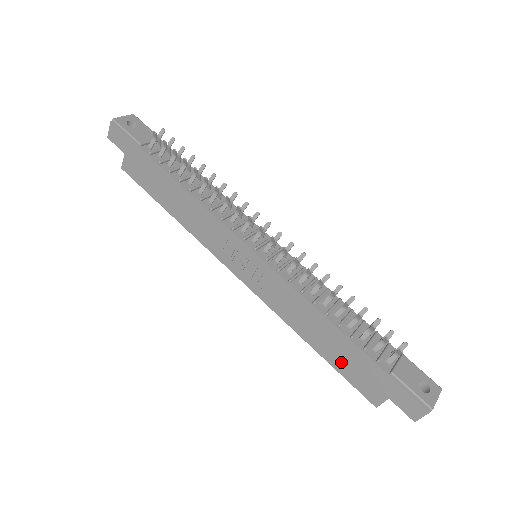
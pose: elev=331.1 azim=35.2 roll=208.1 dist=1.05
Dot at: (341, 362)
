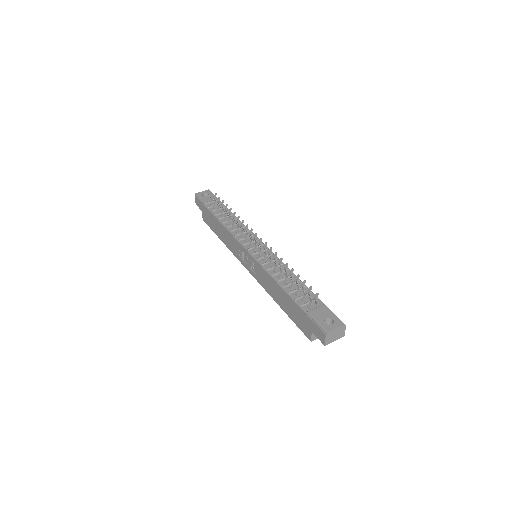
Dot at: (291, 313)
